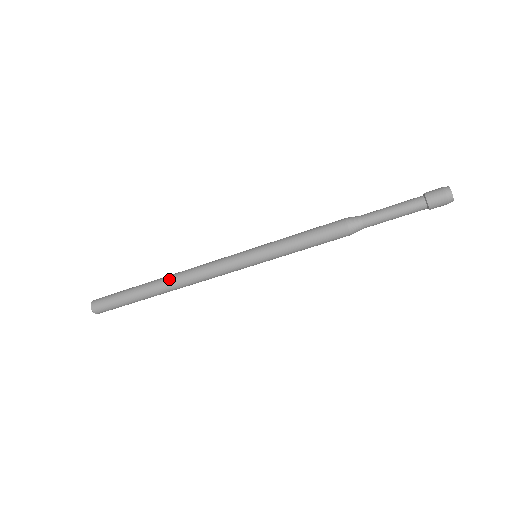
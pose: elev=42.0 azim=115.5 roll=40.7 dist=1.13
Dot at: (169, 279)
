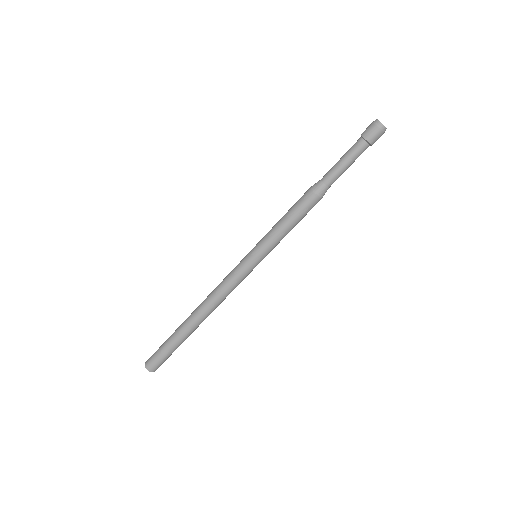
Dot at: occluded
